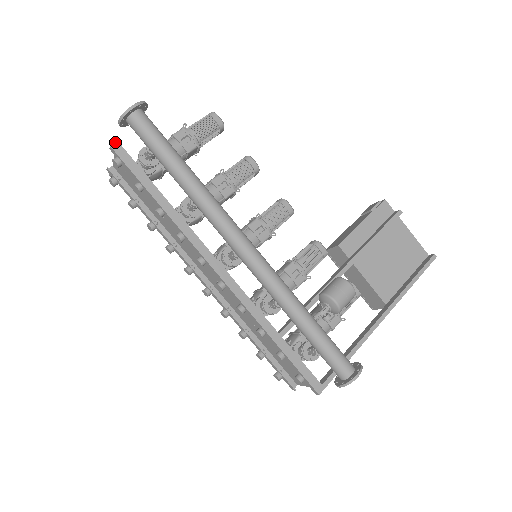
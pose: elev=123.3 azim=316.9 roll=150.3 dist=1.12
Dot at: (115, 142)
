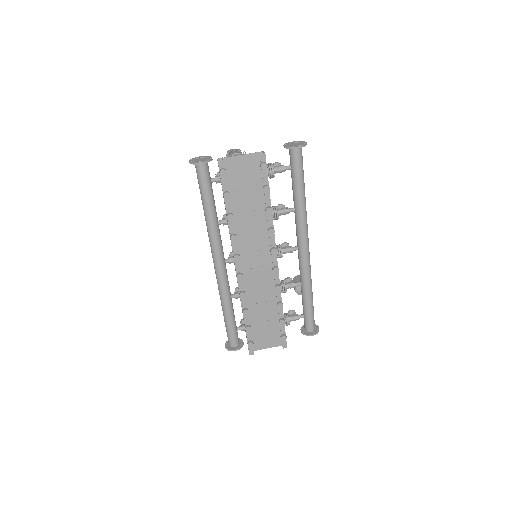
Dot at: occluded
